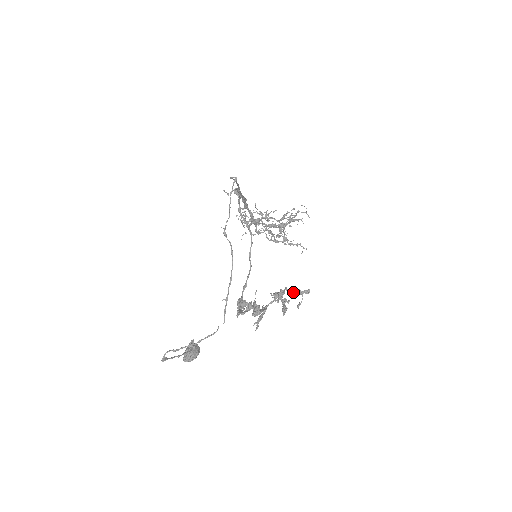
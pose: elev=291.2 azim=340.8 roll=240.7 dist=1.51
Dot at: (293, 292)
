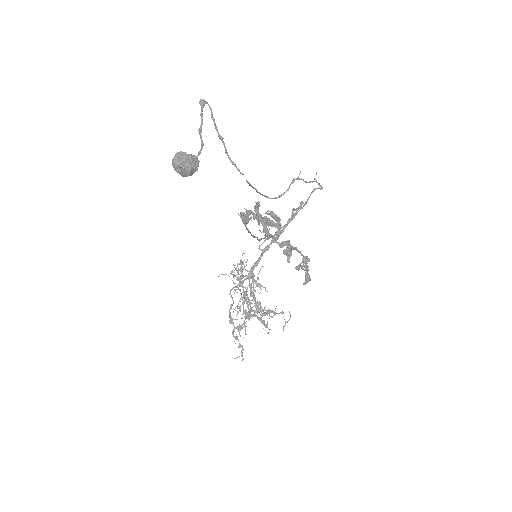
Dot at: (304, 256)
